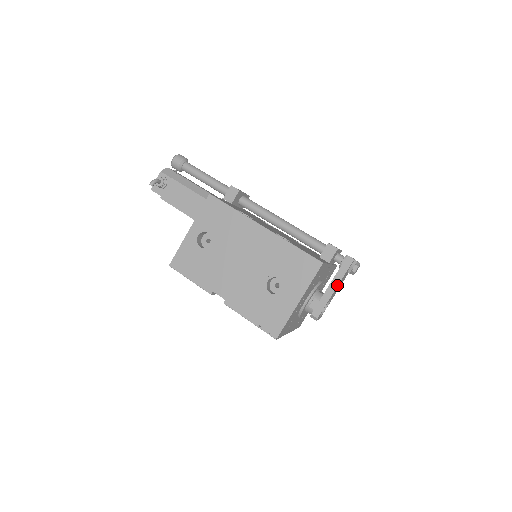
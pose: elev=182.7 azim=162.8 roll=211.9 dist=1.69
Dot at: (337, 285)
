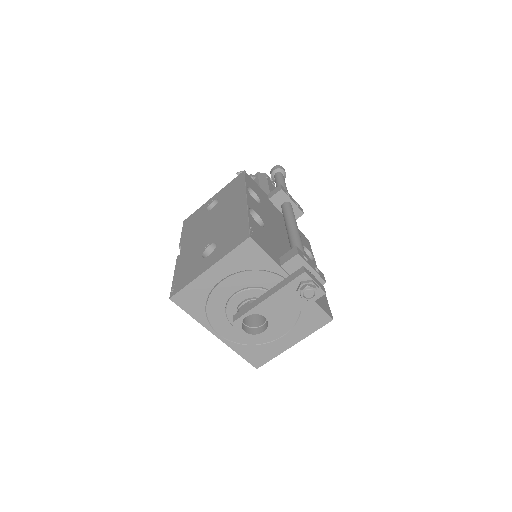
Dot at: (272, 294)
